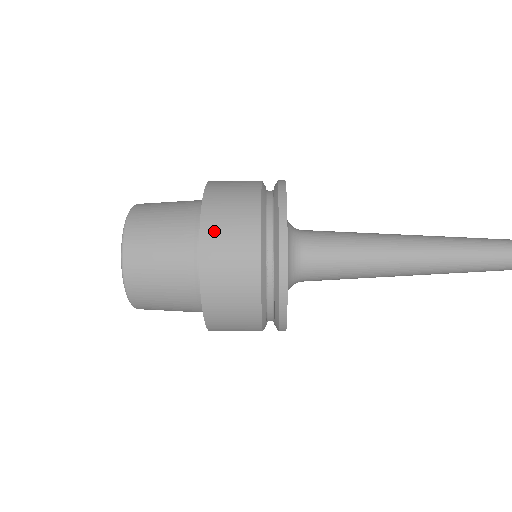
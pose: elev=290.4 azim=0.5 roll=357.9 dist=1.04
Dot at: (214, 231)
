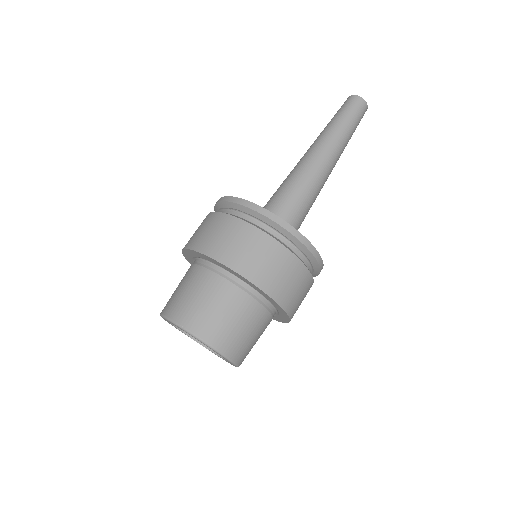
Dot at: (239, 260)
